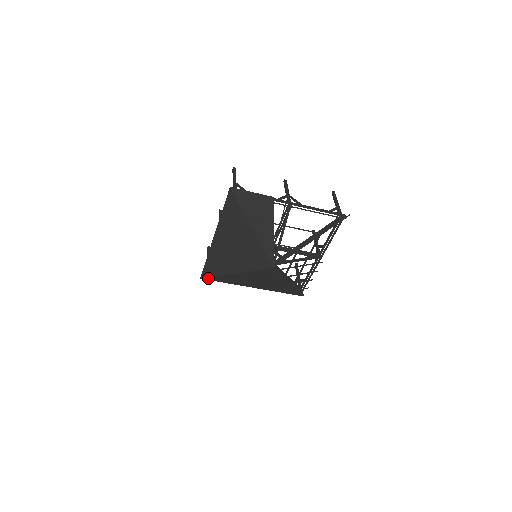
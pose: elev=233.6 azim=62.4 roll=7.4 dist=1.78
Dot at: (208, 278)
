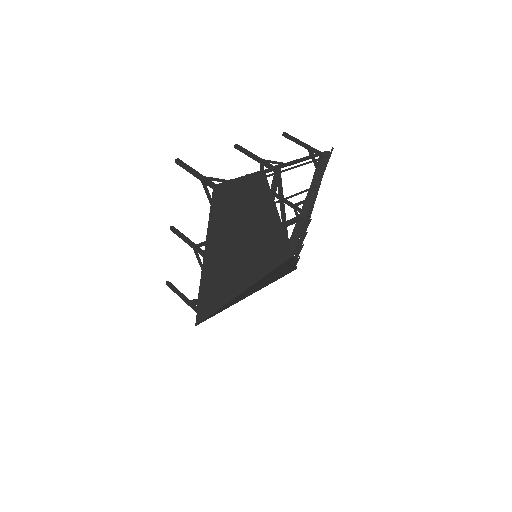
Dot at: (205, 319)
